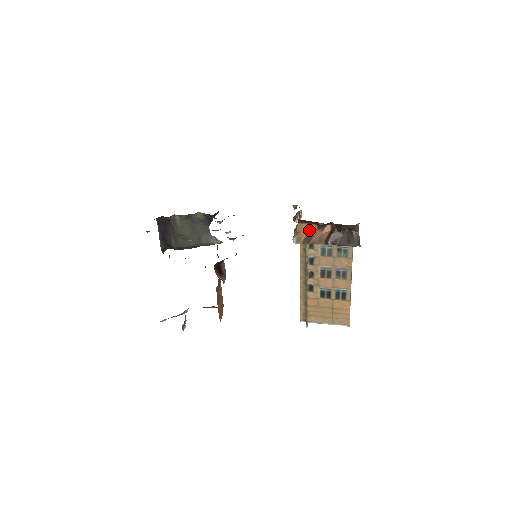
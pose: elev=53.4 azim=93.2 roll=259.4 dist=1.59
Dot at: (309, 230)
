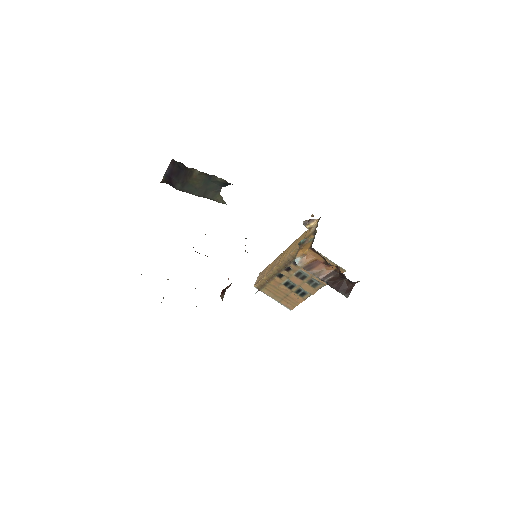
Dot at: (315, 260)
